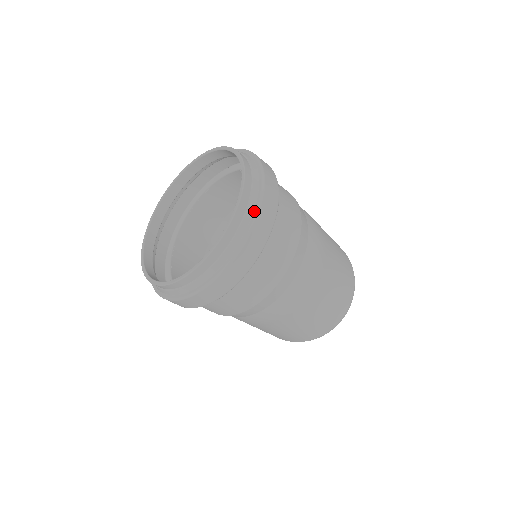
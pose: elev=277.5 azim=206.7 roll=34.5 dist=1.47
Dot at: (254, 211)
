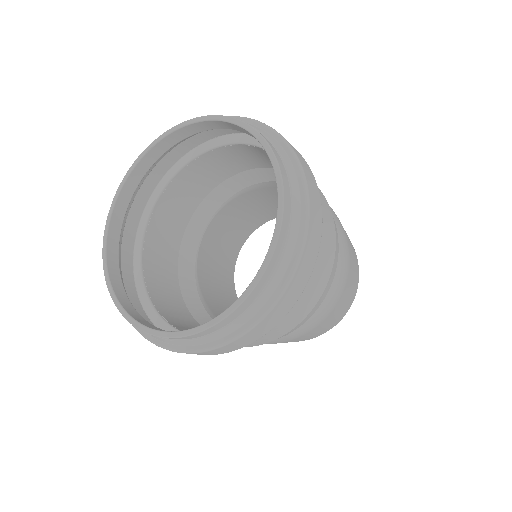
Dot at: (300, 226)
